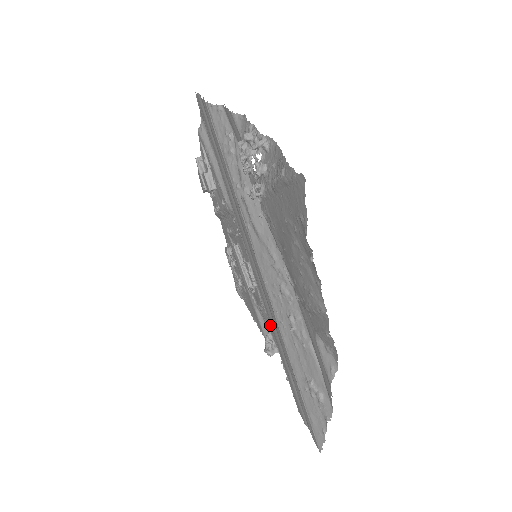
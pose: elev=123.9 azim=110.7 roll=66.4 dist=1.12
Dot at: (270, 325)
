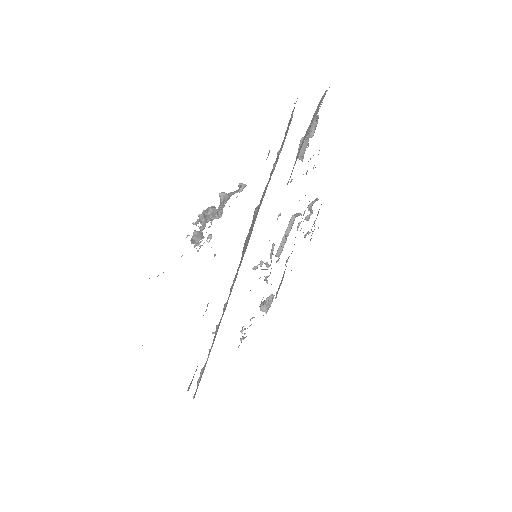
Dot at: occluded
